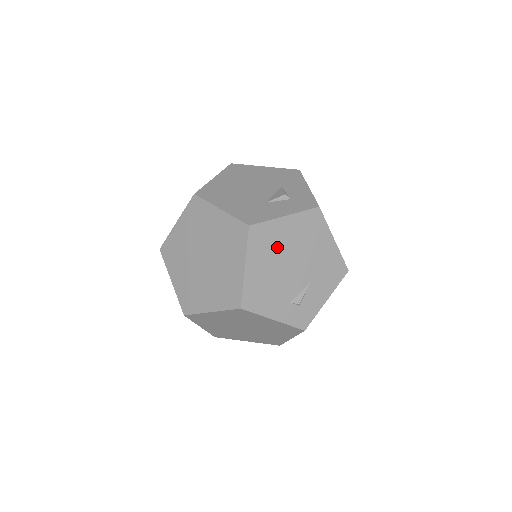
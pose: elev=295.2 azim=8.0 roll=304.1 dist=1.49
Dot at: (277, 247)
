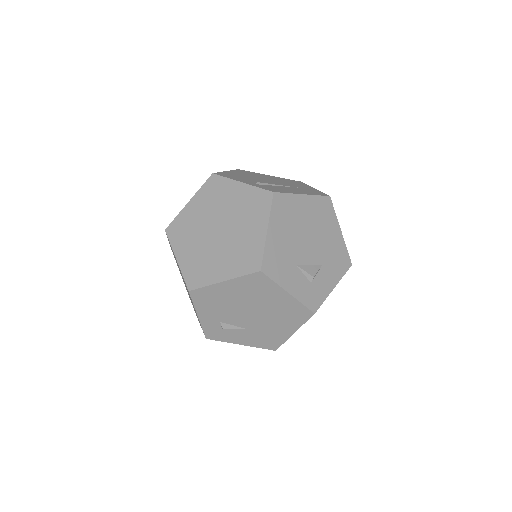
Dot at: (258, 297)
